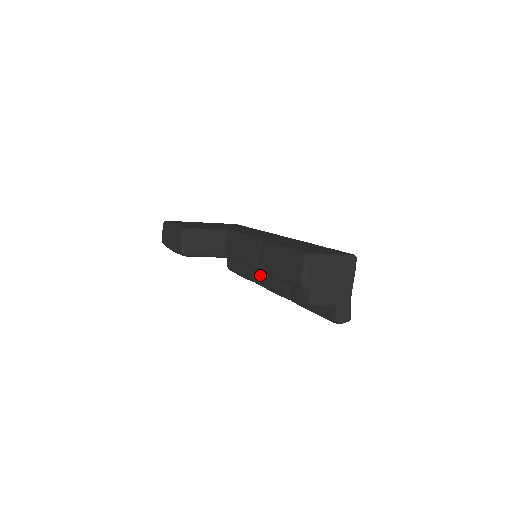
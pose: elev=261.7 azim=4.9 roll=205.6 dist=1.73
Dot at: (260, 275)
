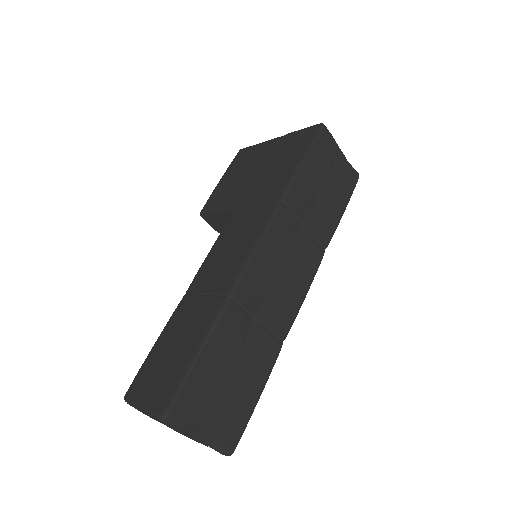
Dot at: occluded
